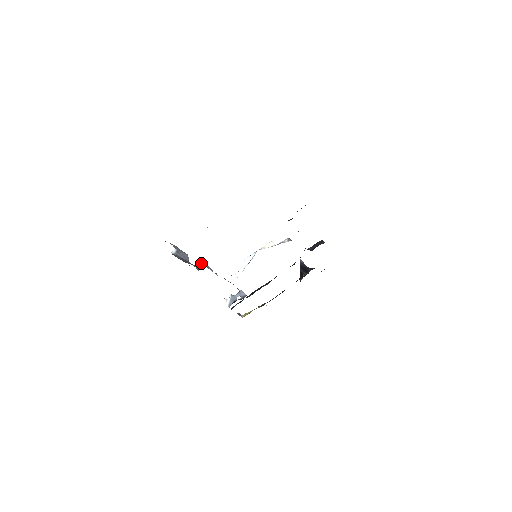
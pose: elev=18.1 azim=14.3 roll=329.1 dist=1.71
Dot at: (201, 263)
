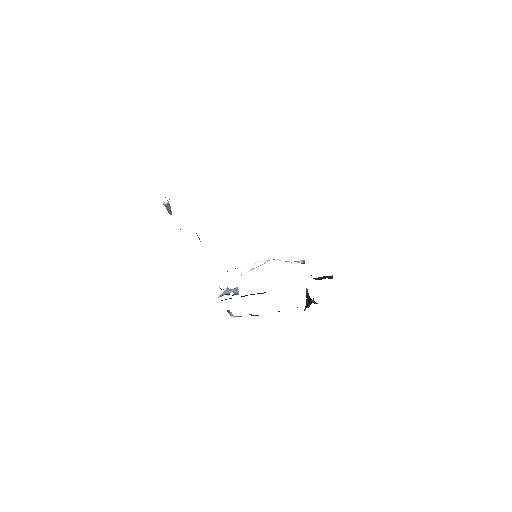
Dot at: occluded
